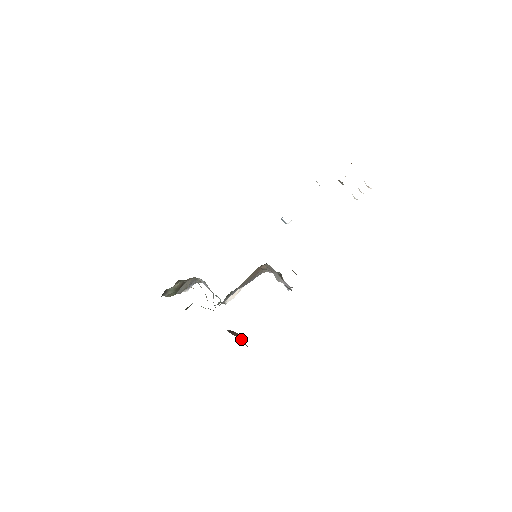
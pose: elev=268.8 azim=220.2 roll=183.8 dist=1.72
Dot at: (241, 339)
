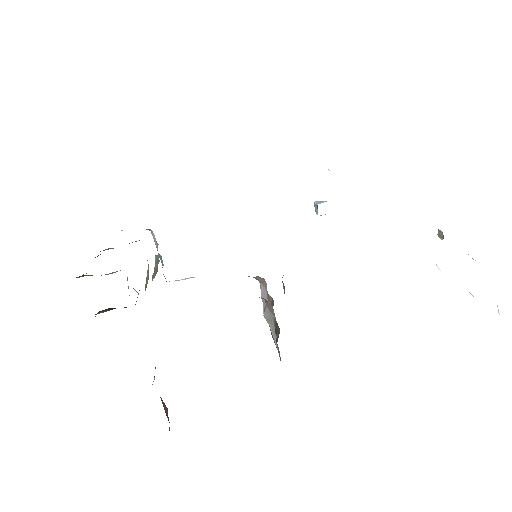
Dot at: (166, 408)
